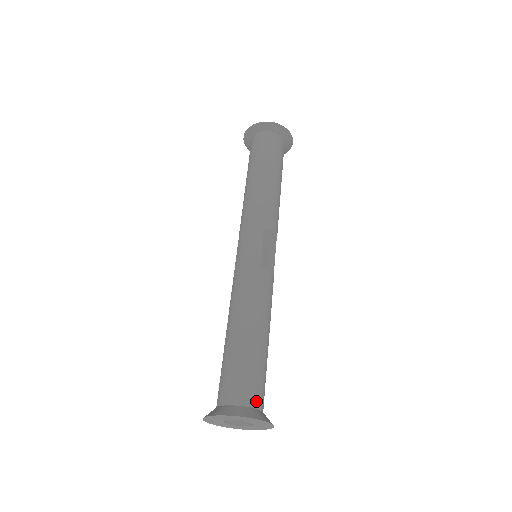
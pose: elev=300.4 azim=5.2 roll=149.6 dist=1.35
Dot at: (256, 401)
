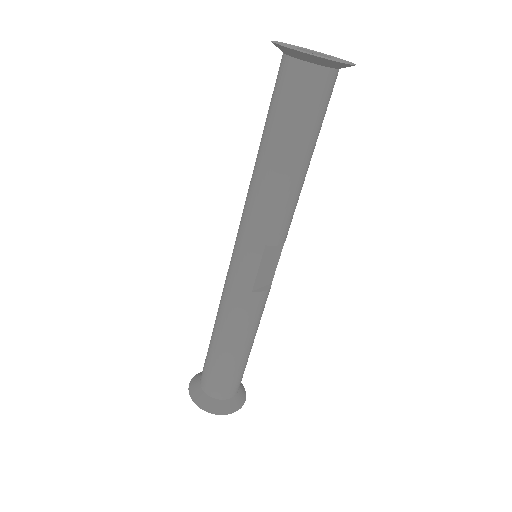
Dot at: (230, 394)
